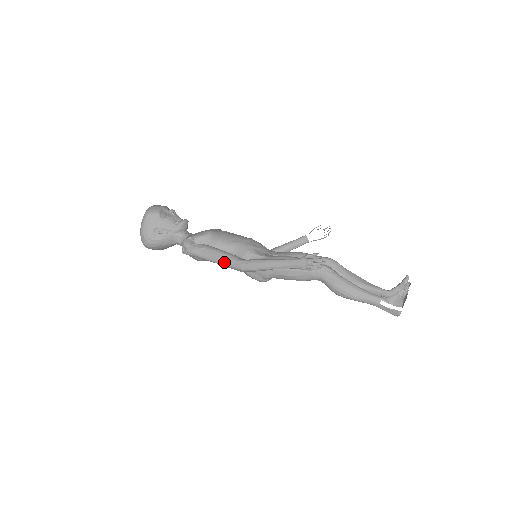
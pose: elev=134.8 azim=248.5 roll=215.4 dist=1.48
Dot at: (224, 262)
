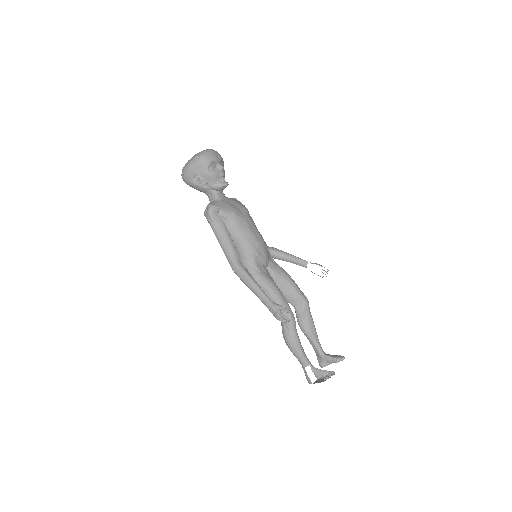
Dot at: (225, 252)
